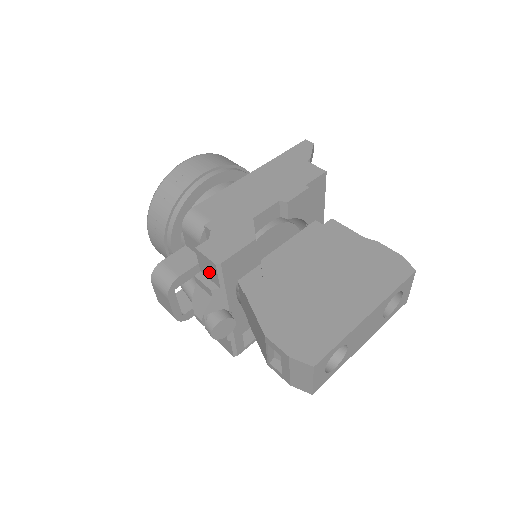
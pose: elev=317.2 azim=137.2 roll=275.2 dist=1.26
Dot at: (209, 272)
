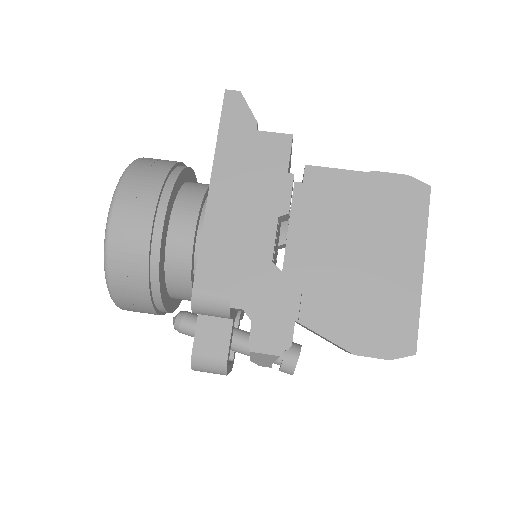
Dot at: occluded
